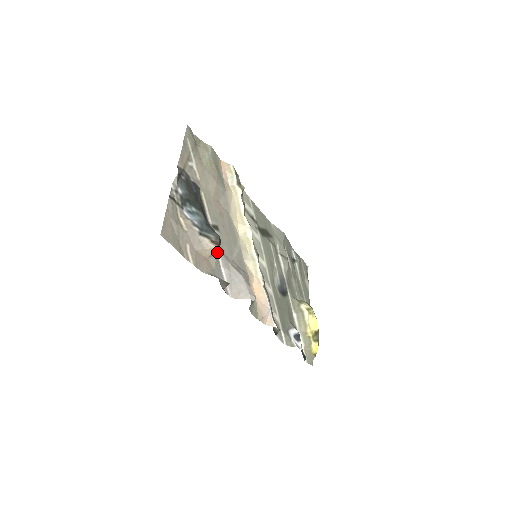
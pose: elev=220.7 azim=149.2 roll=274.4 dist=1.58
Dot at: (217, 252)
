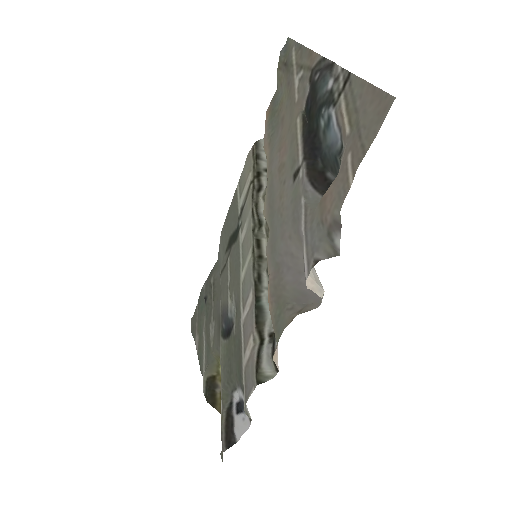
Dot at: occluded
